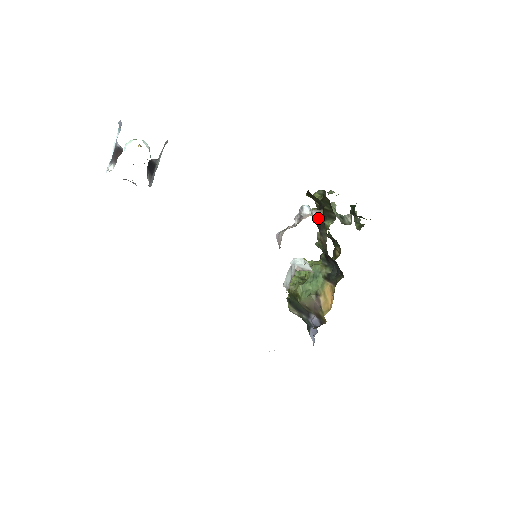
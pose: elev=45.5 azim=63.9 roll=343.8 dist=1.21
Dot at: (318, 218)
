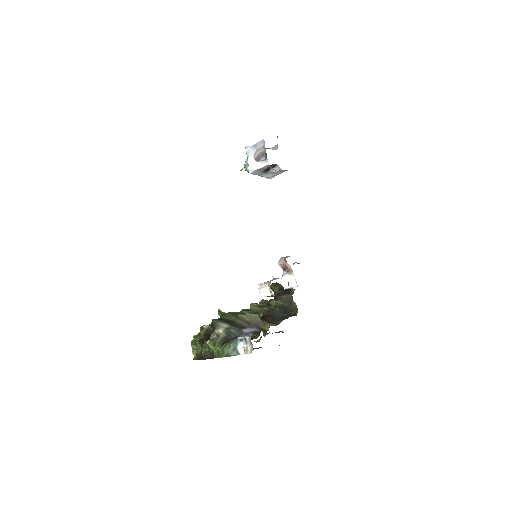
Dot at: (282, 291)
